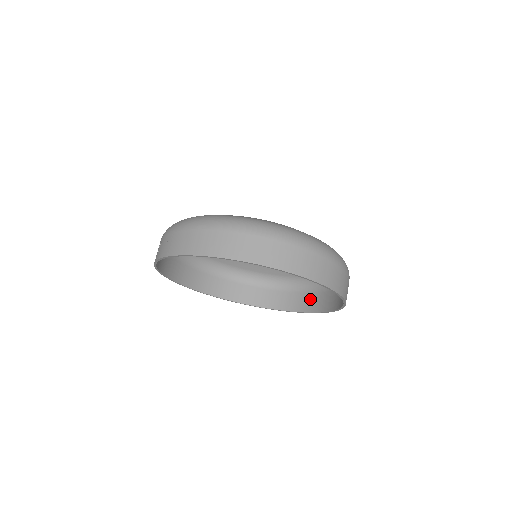
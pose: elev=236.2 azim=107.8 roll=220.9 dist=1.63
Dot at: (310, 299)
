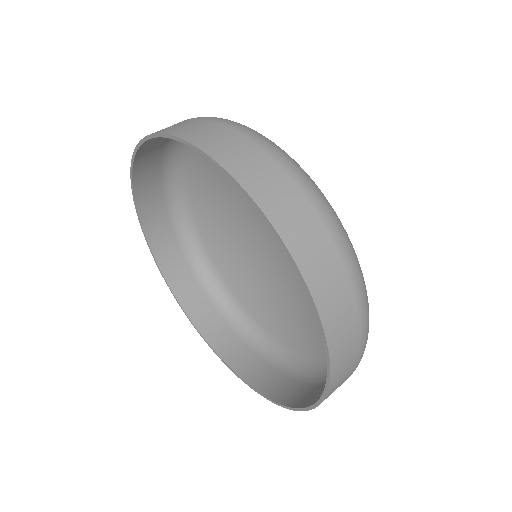
Dot at: (261, 369)
